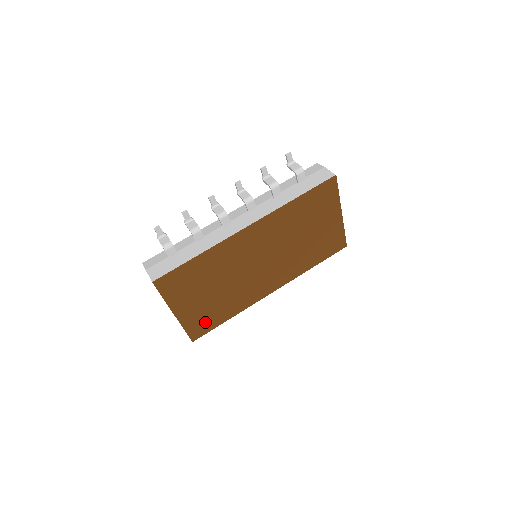
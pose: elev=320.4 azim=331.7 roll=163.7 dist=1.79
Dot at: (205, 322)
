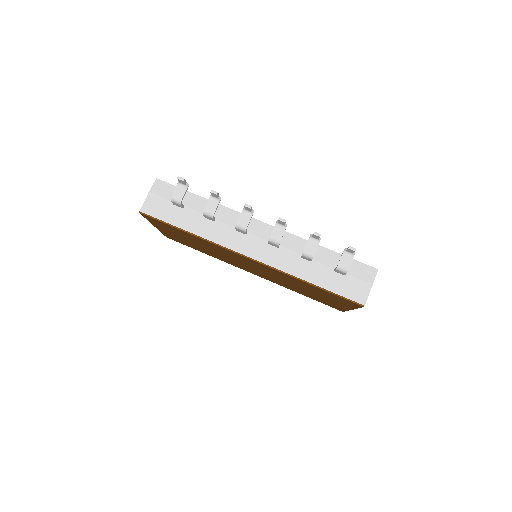
Dot at: (182, 242)
